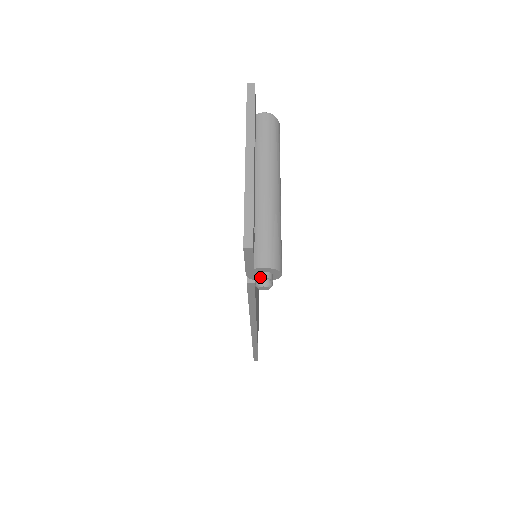
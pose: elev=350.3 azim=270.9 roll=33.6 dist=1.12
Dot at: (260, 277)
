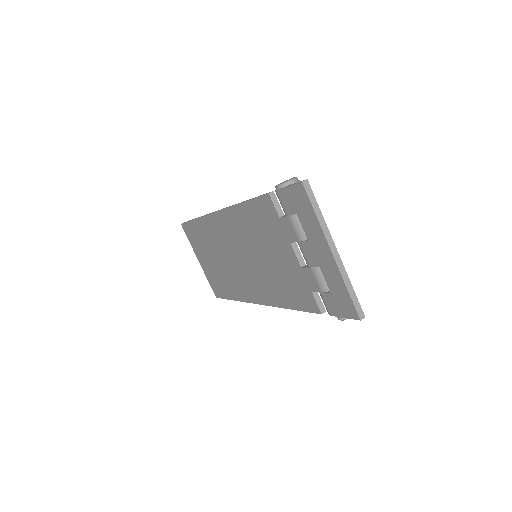
Dot at: occluded
